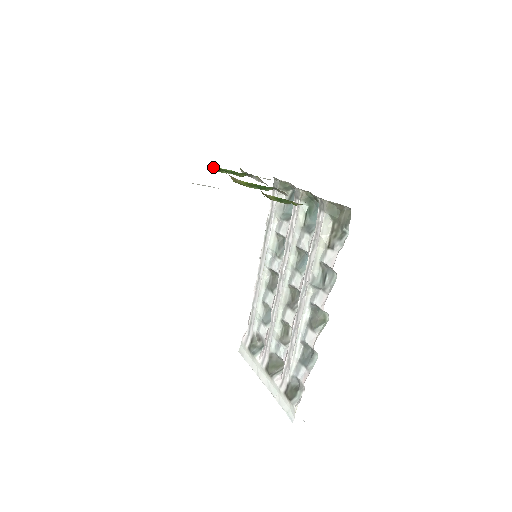
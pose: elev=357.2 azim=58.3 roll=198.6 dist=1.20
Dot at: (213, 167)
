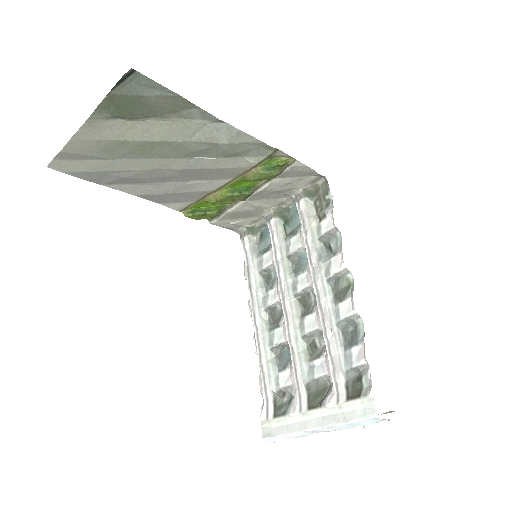
Dot at: (186, 210)
